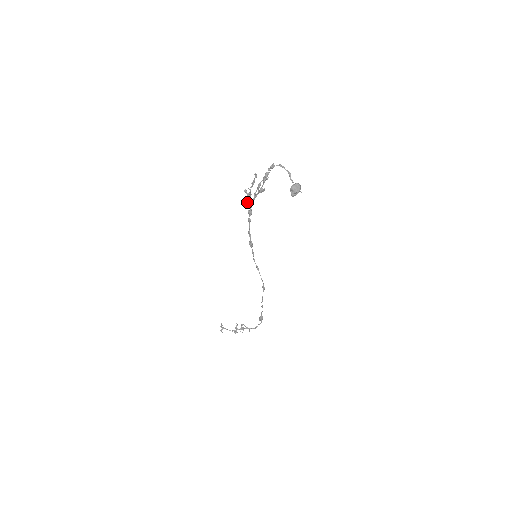
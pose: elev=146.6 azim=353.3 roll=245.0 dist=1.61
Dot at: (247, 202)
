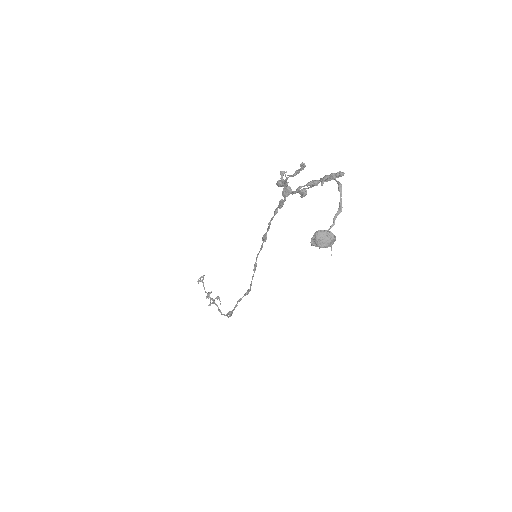
Dot at: (283, 188)
